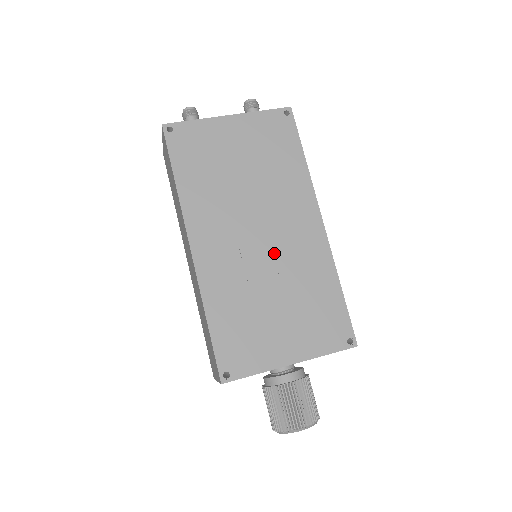
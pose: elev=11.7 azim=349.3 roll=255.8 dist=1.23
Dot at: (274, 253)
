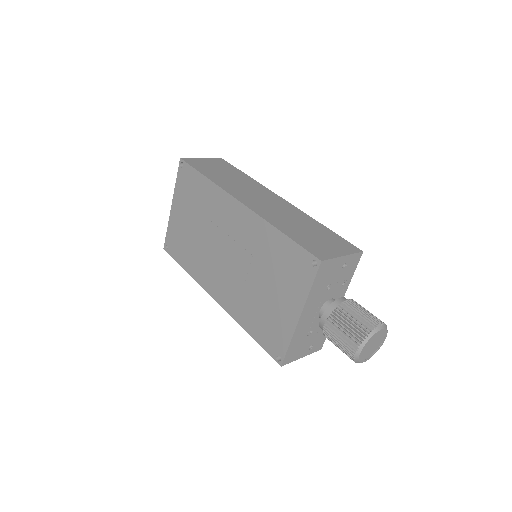
Dot at: (239, 256)
